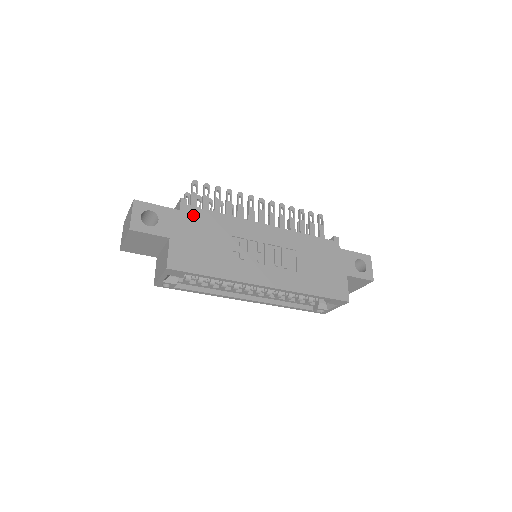
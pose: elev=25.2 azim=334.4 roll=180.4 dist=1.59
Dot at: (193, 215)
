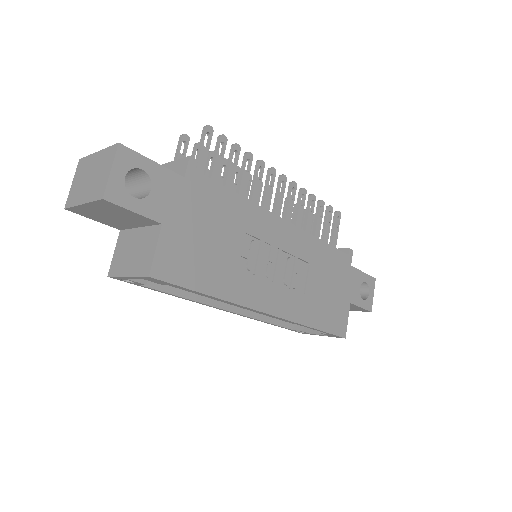
Dot at: (201, 189)
